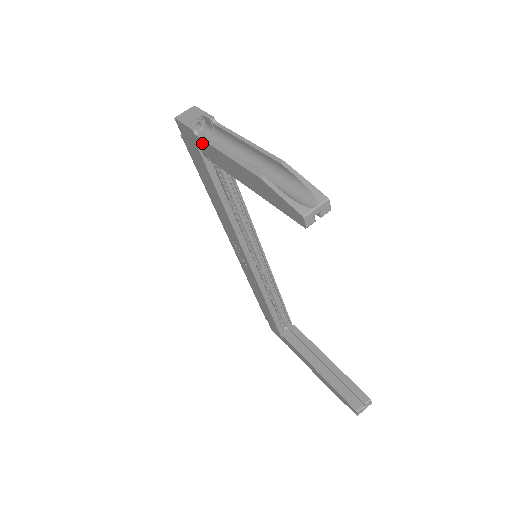
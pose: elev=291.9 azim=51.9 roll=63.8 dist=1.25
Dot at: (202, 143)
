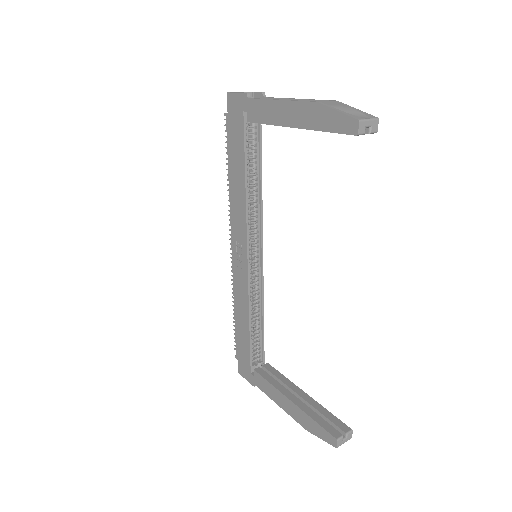
Dot at: (253, 104)
